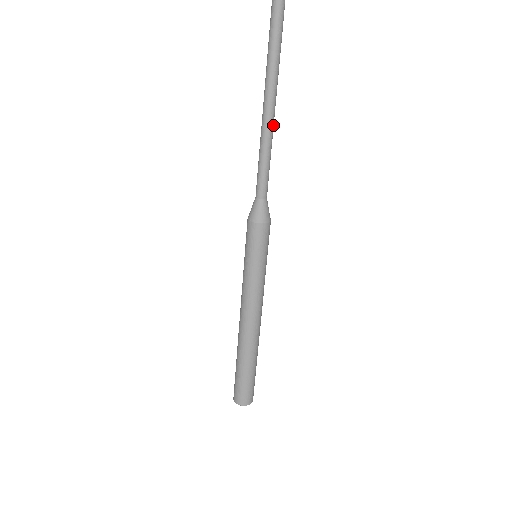
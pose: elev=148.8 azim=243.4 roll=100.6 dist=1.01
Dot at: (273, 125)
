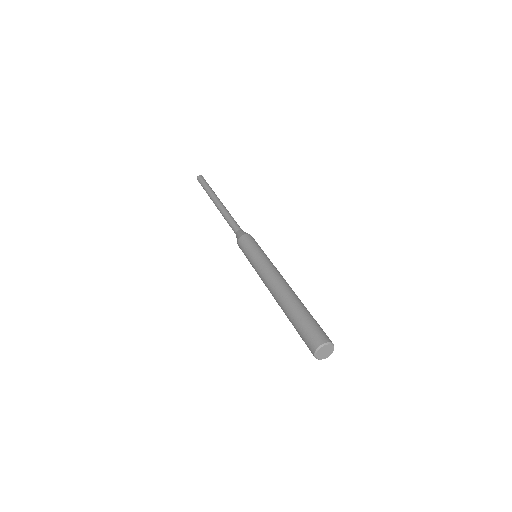
Dot at: occluded
